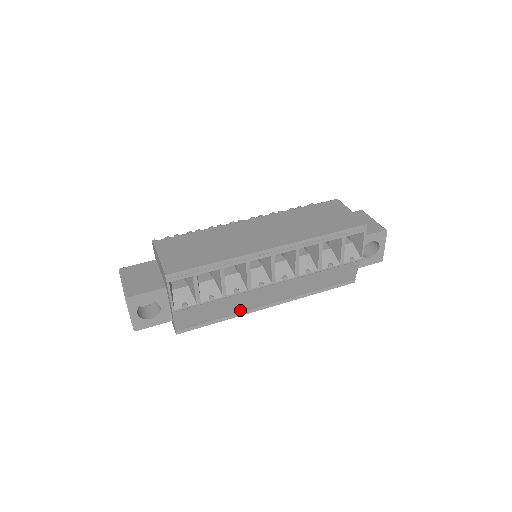
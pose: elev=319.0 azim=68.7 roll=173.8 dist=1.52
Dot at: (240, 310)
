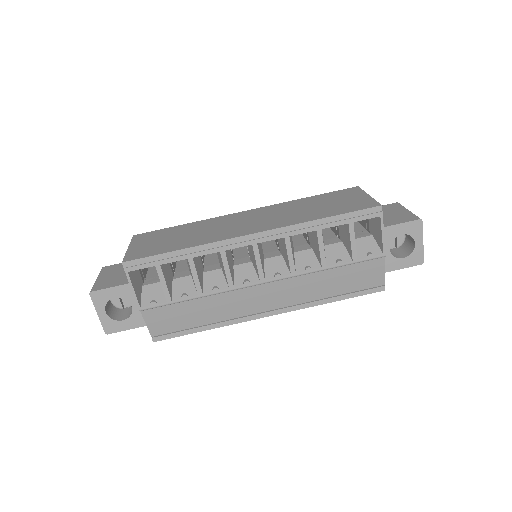
Dot at: (229, 317)
